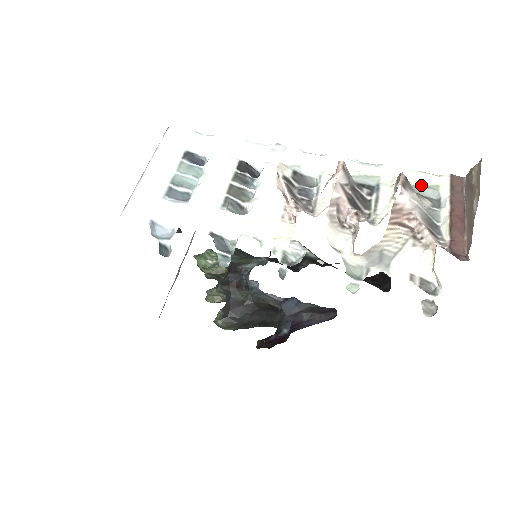
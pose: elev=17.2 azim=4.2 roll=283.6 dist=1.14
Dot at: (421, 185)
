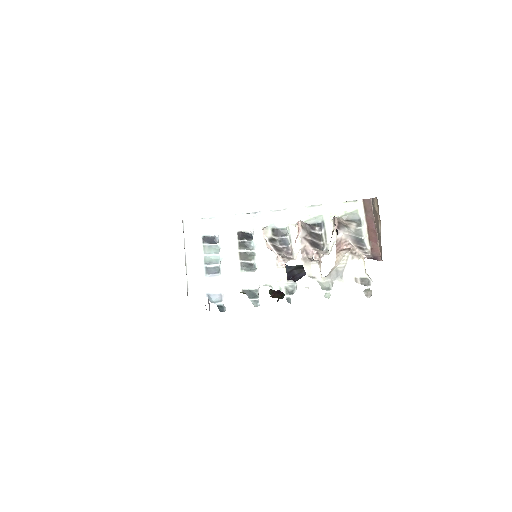
Dot at: (347, 214)
